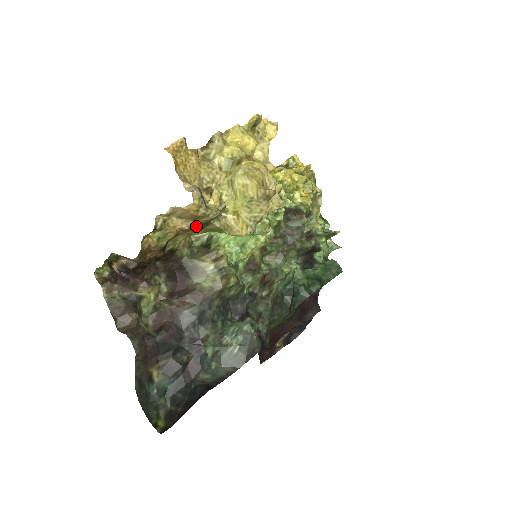
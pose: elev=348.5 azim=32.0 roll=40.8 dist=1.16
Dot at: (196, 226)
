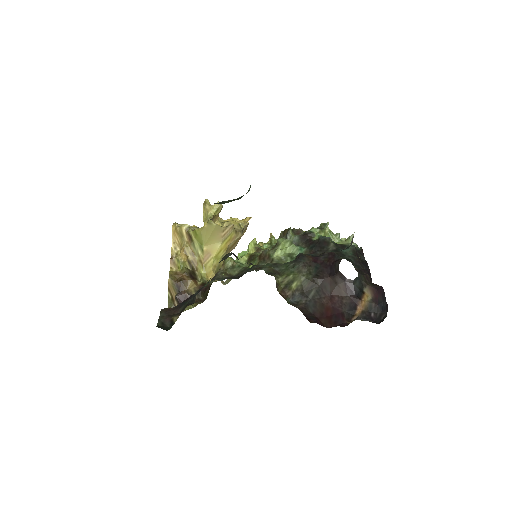
Dot at: (190, 244)
